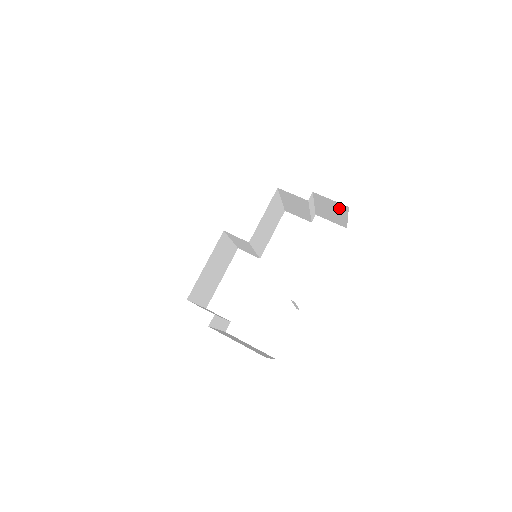
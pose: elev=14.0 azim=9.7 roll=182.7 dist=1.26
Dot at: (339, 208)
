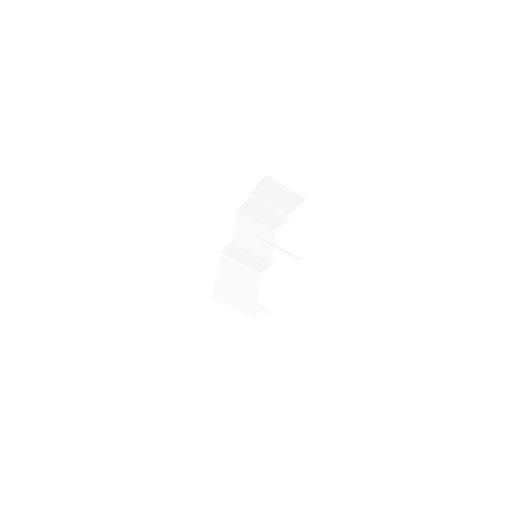
Dot at: (271, 185)
